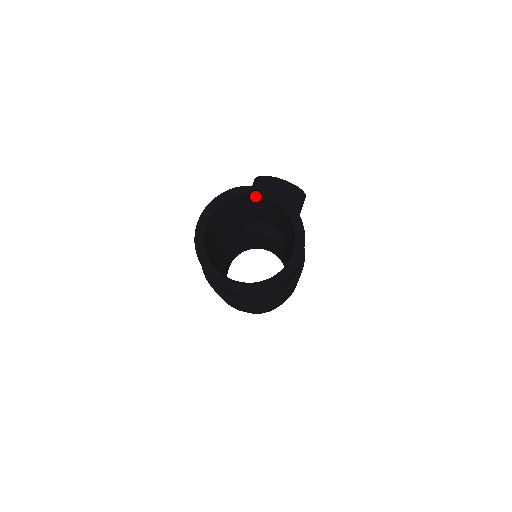
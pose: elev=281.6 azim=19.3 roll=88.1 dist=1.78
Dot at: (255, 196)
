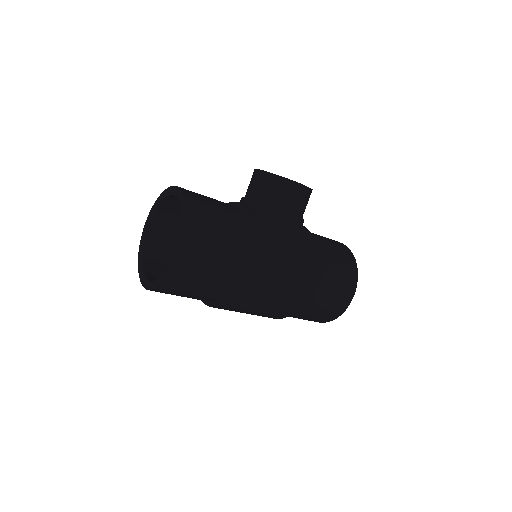
Dot at: (174, 196)
